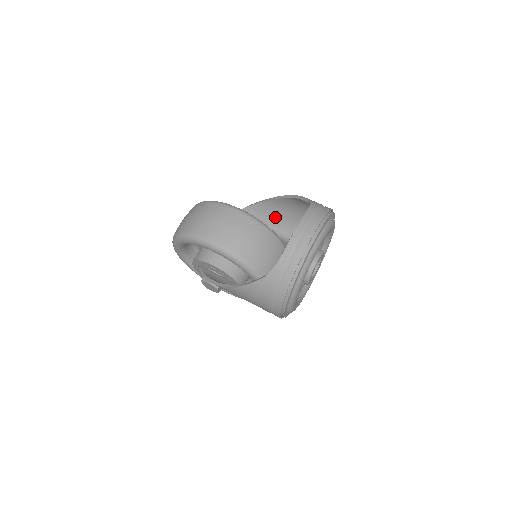
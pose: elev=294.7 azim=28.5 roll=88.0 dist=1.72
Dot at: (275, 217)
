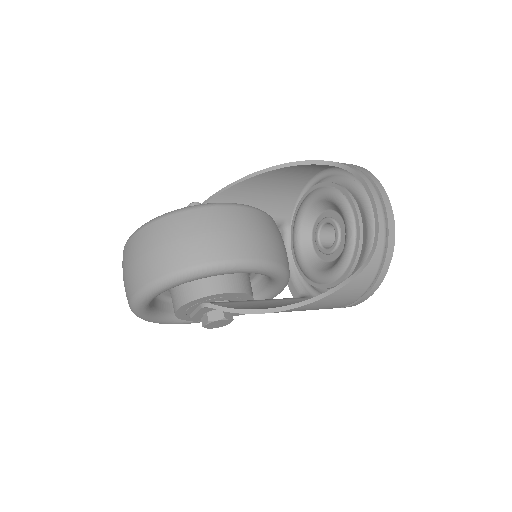
Dot at: (248, 200)
